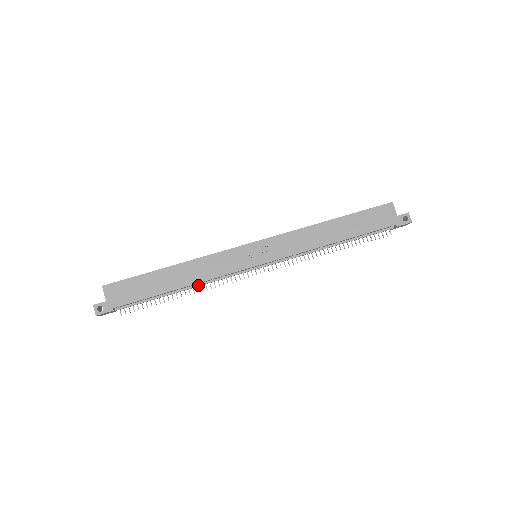
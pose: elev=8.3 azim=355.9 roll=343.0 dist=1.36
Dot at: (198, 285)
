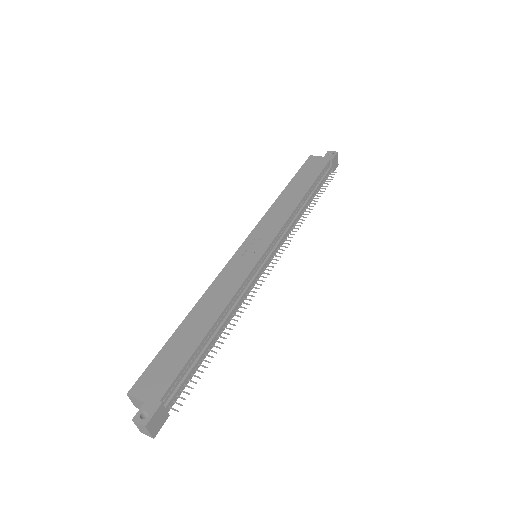
Dot at: (230, 312)
